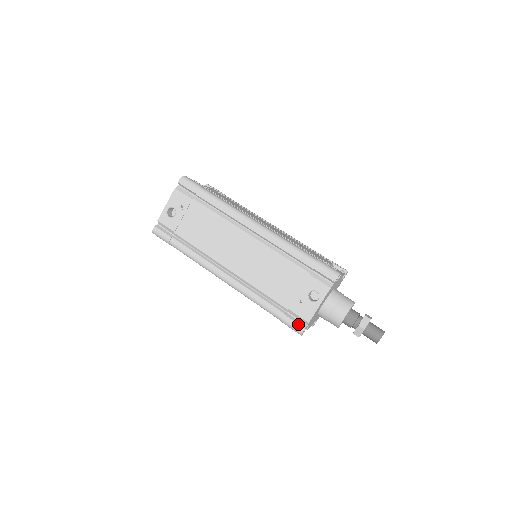
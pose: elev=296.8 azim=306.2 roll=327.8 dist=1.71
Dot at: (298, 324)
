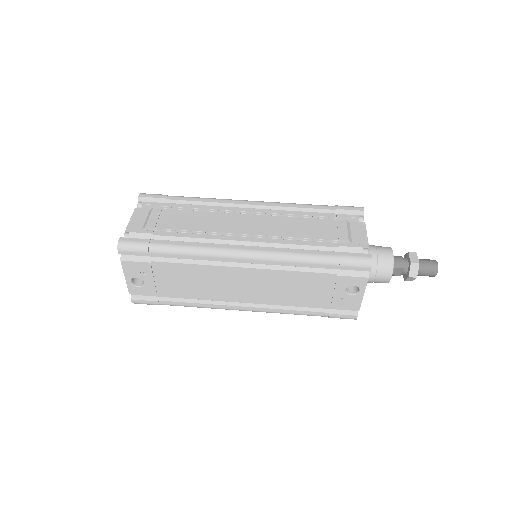
Dot at: (348, 315)
